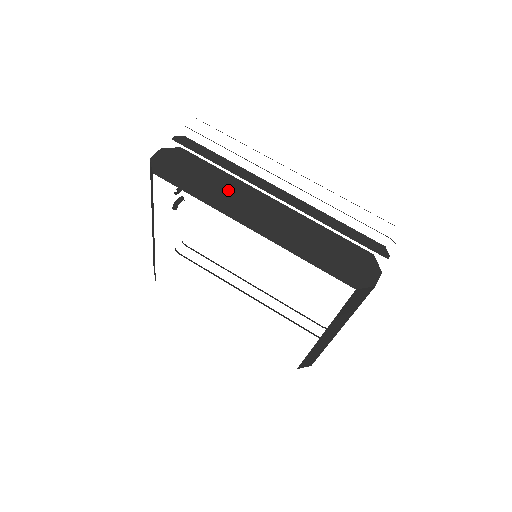
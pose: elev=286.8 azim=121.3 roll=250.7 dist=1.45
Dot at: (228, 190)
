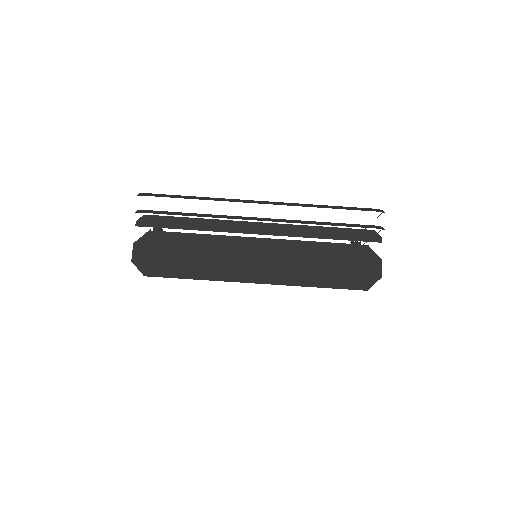
Dot at: (216, 253)
